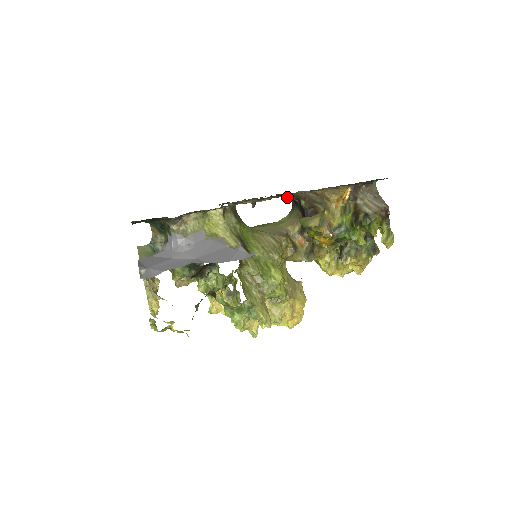
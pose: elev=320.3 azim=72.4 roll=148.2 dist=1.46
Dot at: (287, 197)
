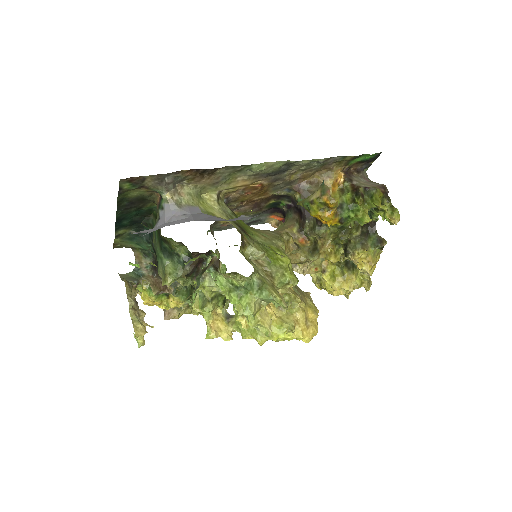
Dot at: (281, 193)
